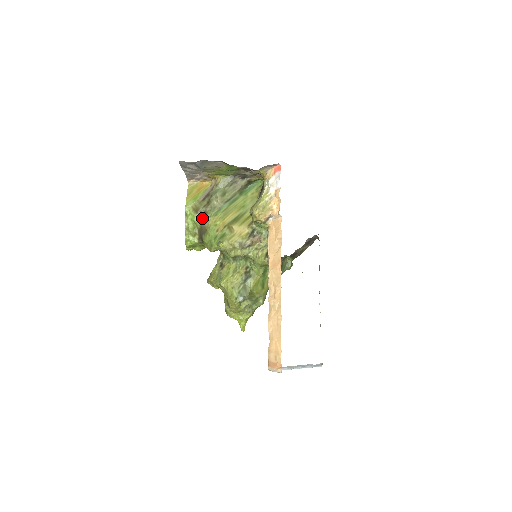
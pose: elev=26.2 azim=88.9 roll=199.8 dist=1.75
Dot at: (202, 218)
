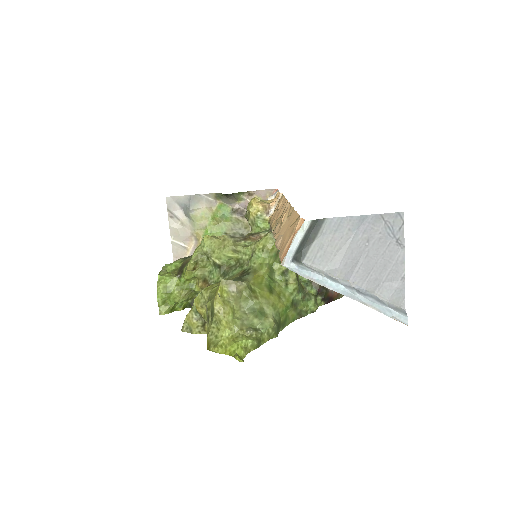
Dot at: (185, 259)
